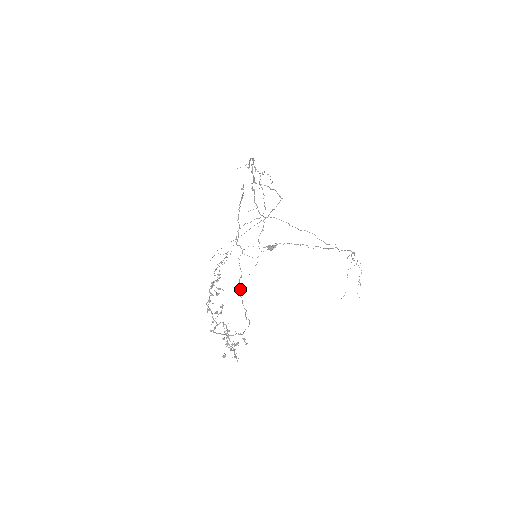
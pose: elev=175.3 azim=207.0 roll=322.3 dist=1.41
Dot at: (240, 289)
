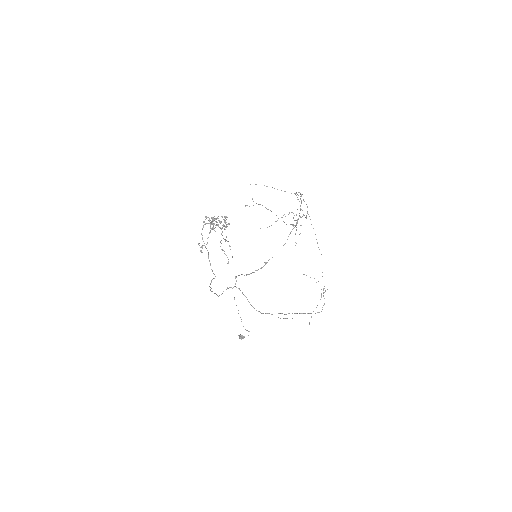
Dot at: occluded
